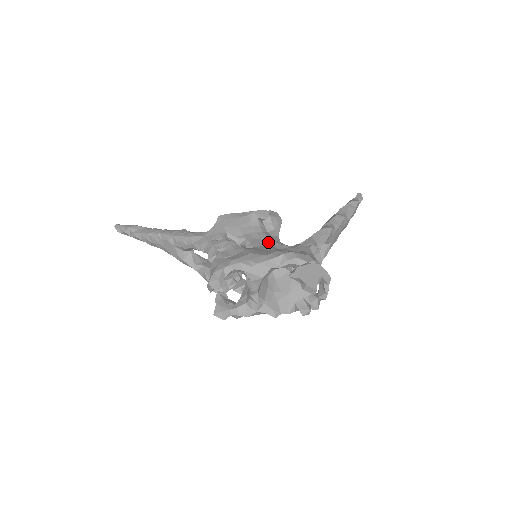
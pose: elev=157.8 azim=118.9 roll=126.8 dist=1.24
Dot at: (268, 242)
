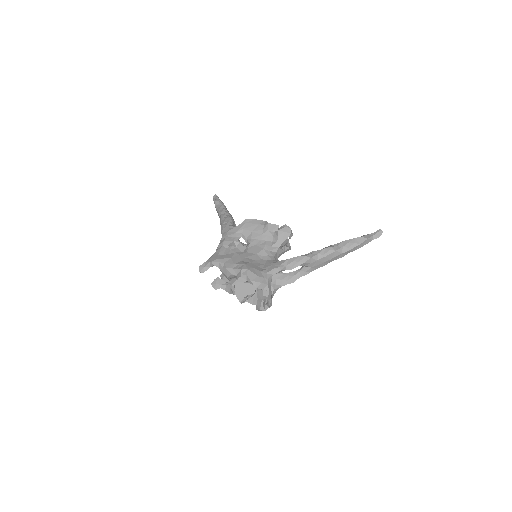
Dot at: (259, 251)
